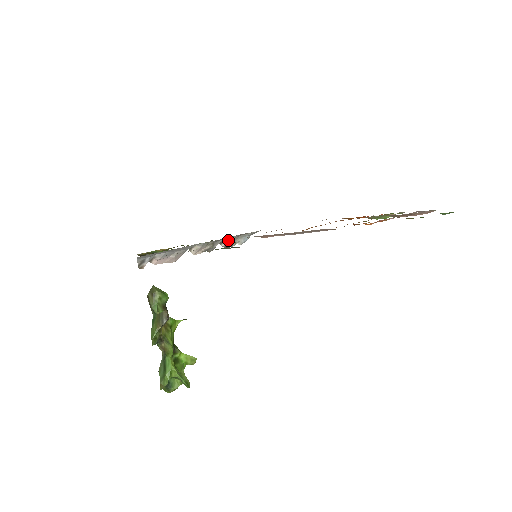
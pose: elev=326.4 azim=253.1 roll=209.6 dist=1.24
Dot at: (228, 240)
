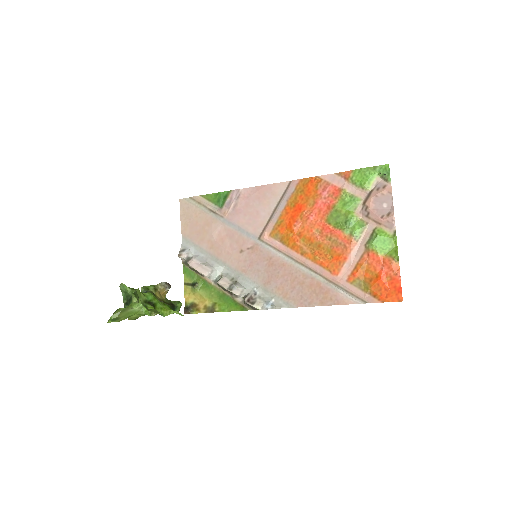
Dot at: (251, 294)
